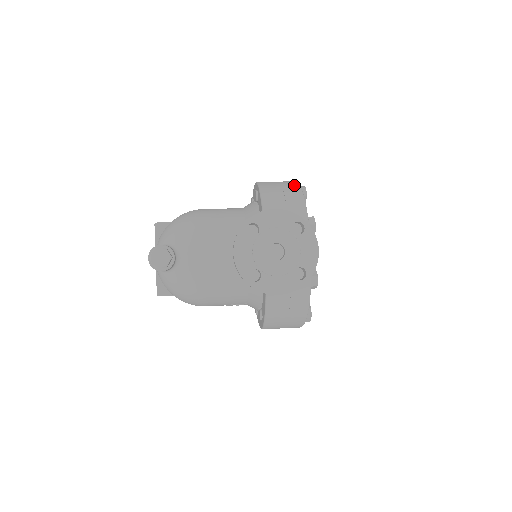
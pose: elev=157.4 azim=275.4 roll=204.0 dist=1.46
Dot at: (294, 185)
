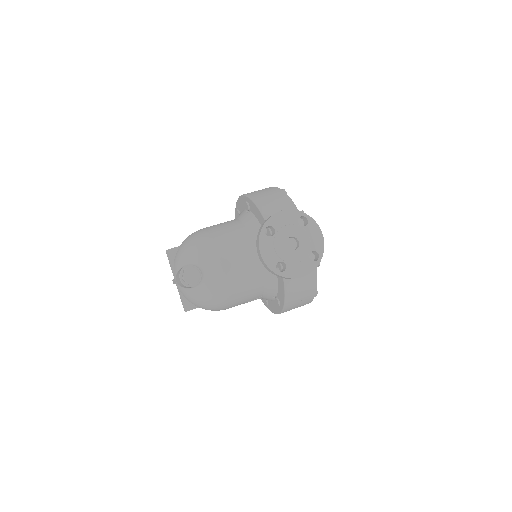
Dot at: (276, 190)
